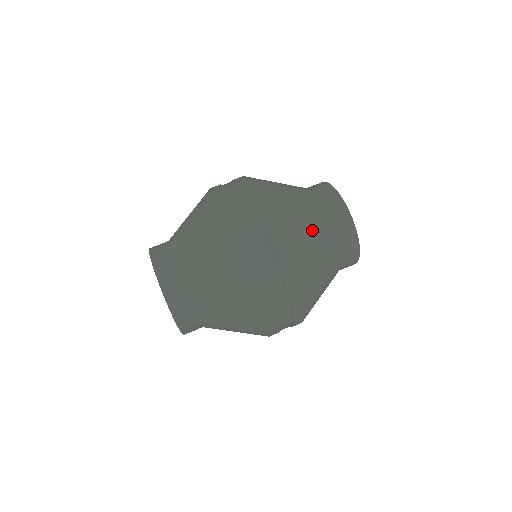
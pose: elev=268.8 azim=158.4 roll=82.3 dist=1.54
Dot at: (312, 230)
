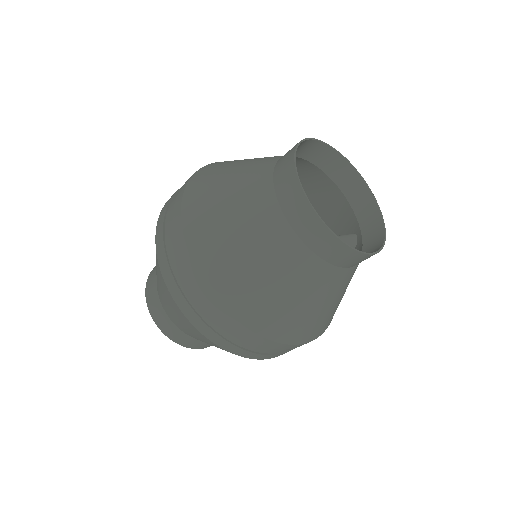
Dot at: (233, 191)
